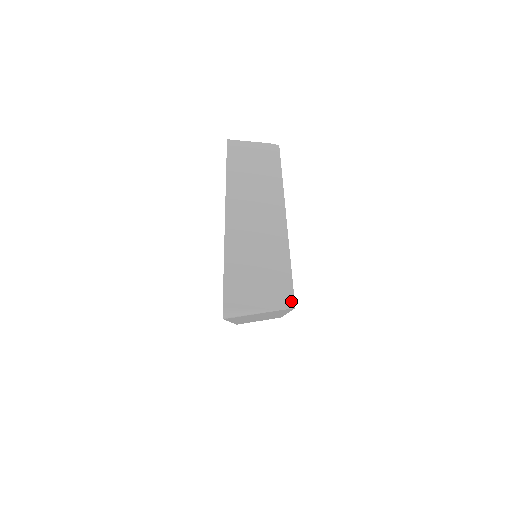
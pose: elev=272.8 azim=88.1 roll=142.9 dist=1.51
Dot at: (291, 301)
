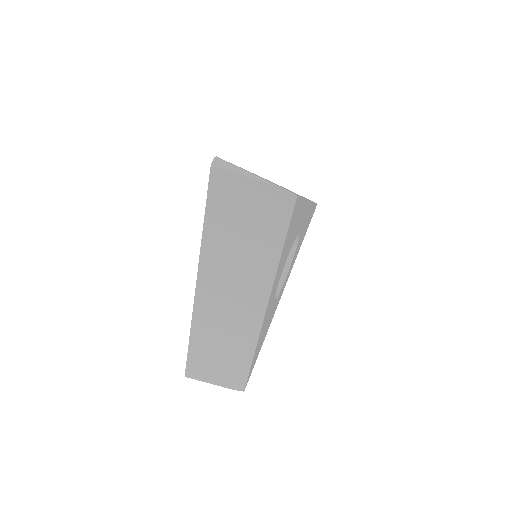
Dot at: (294, 193)
